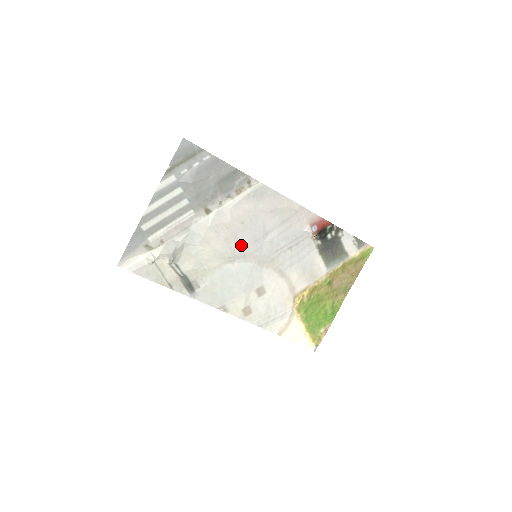
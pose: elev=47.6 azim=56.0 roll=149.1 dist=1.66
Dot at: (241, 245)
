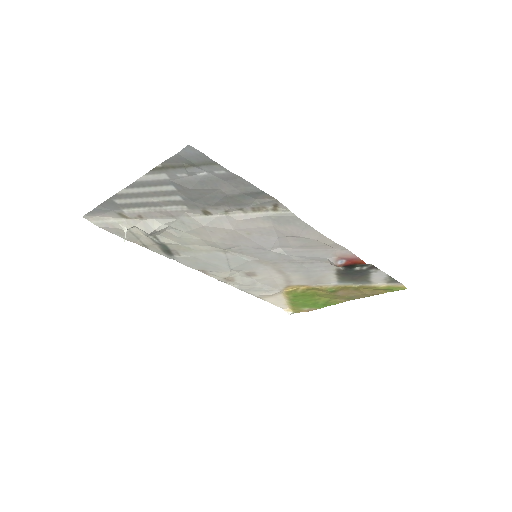
Dot at: (241, 246)
